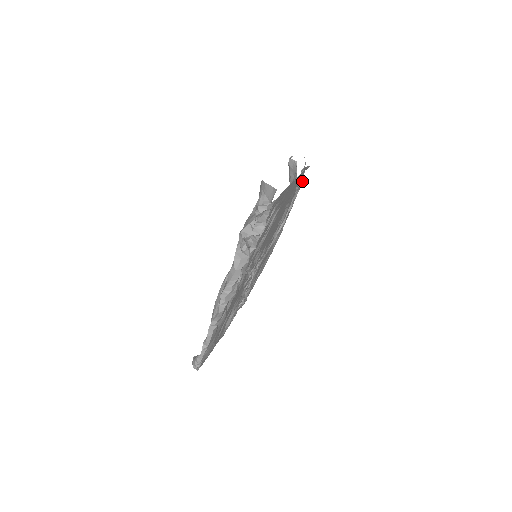
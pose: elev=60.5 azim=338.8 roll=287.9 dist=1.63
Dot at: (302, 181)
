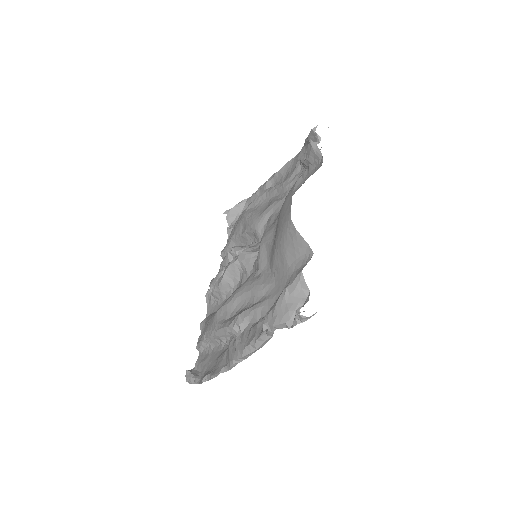
Dot at: occluded
